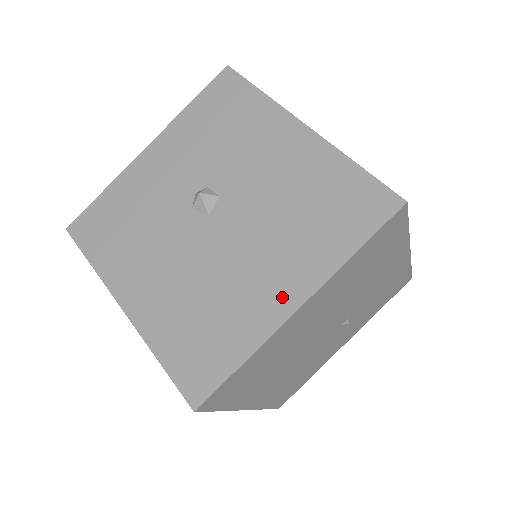
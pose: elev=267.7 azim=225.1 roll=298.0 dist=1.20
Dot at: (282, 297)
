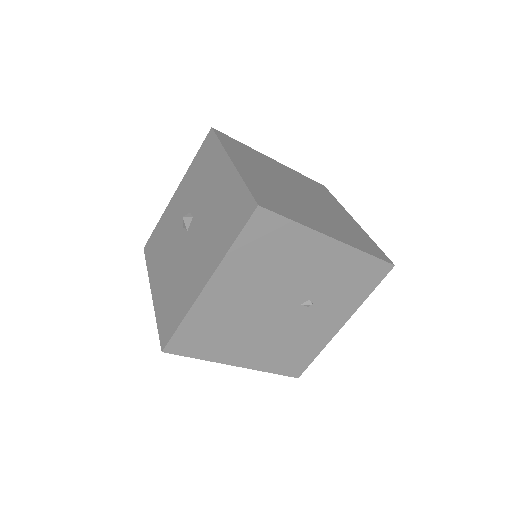
Dot at: (201, 279)
